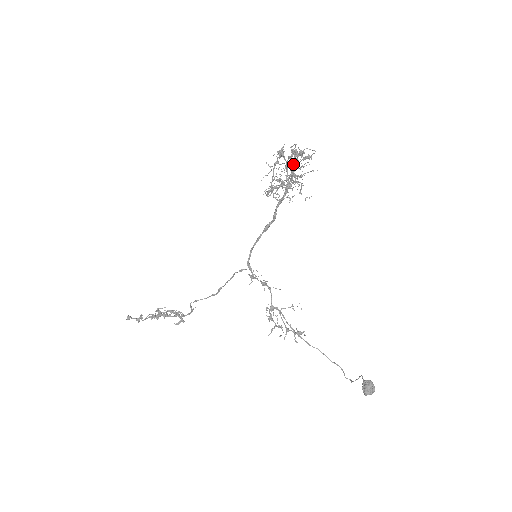
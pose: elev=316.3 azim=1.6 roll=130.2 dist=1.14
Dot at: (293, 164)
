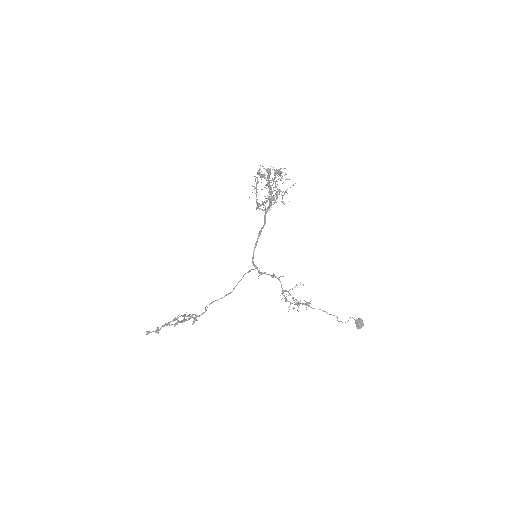
Dot at: occluded
